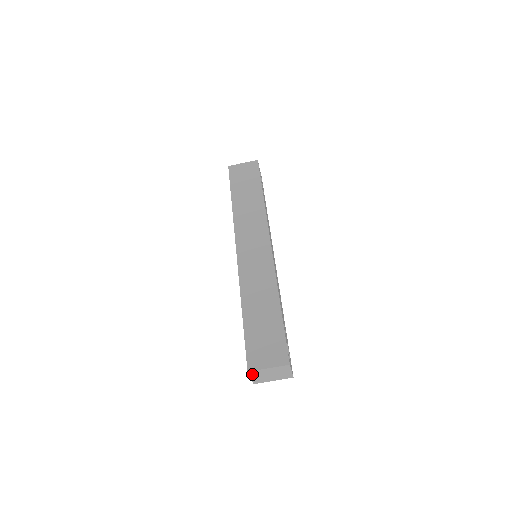
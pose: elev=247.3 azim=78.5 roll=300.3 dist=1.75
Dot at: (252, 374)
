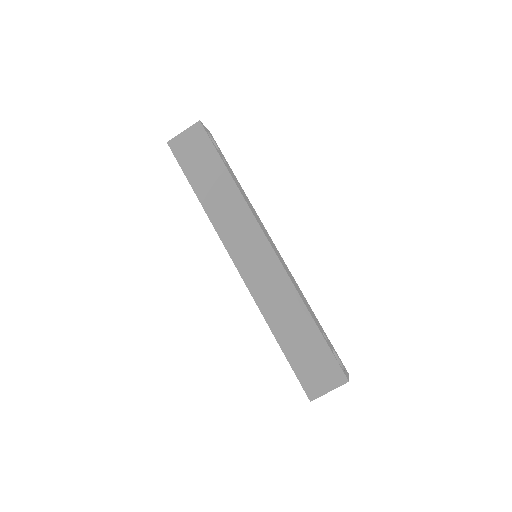
Dot at: occluded
